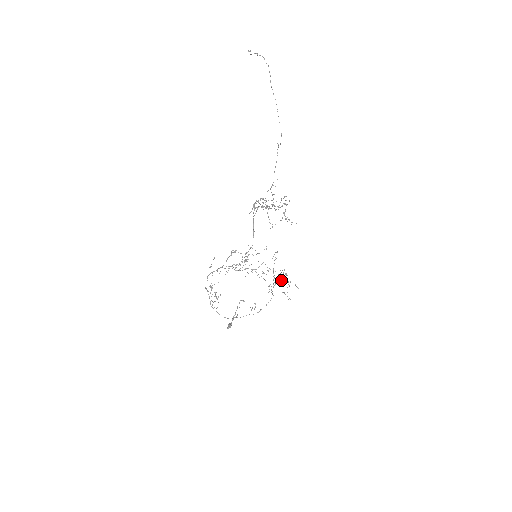
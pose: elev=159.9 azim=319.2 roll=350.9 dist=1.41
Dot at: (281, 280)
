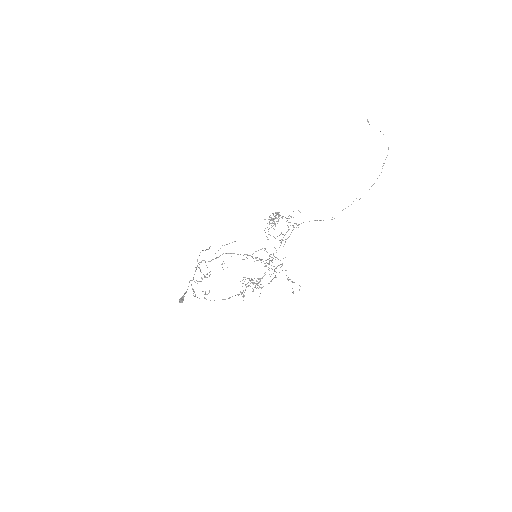
Dot at: occluded
